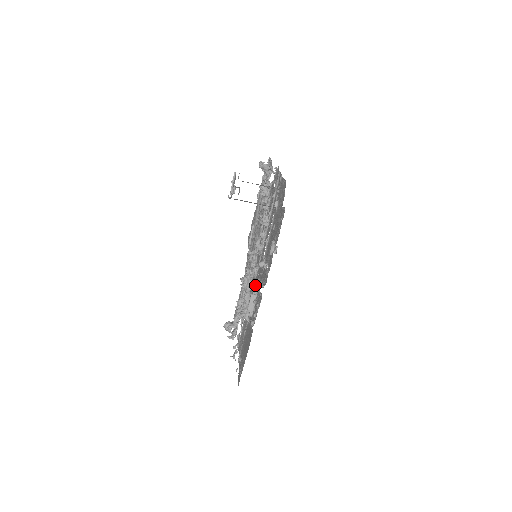
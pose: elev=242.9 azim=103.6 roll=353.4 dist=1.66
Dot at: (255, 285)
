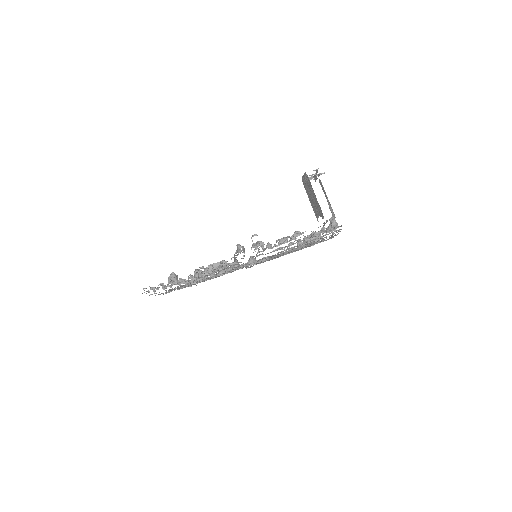
Dot at: (240, 246)
